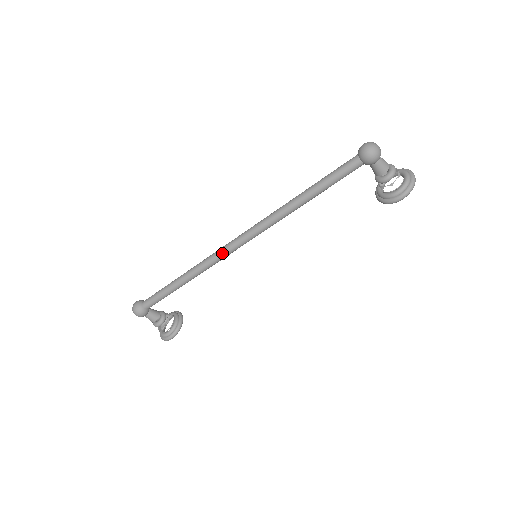
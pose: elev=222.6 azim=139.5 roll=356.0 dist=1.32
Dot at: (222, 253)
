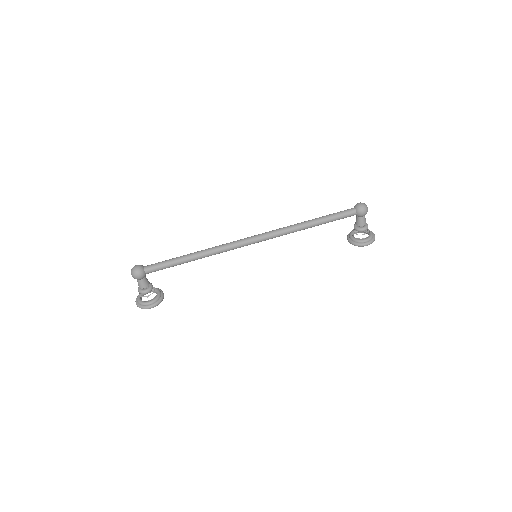
Dot at: (238, 244)
